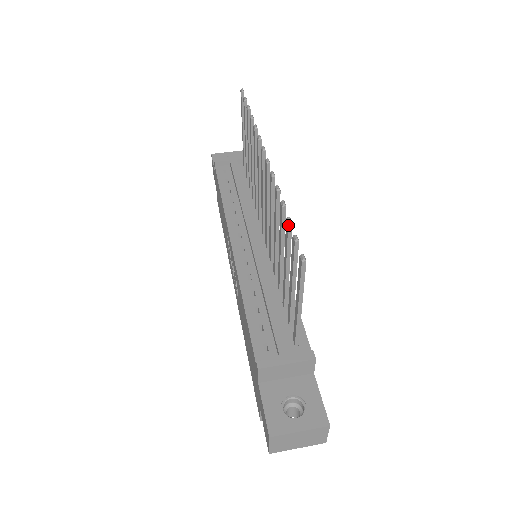
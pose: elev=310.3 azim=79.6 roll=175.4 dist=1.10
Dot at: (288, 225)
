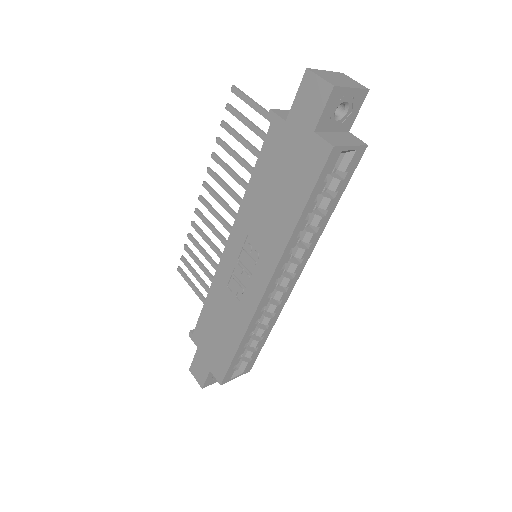
Dot at: (223, 121)
